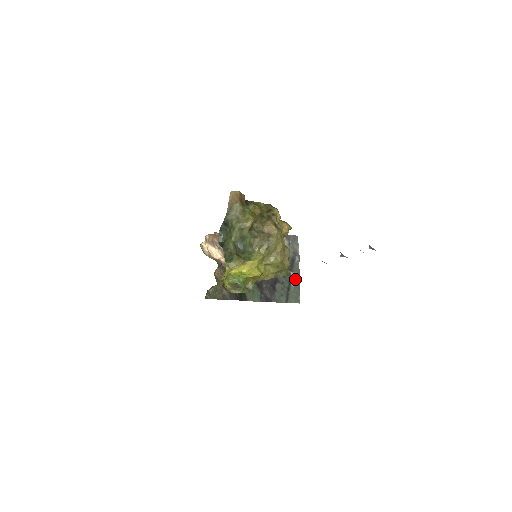
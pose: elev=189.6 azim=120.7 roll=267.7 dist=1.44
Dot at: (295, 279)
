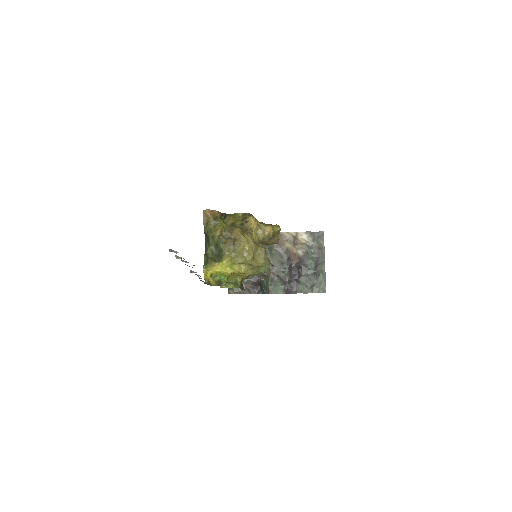
Dot at: (320, 271)
